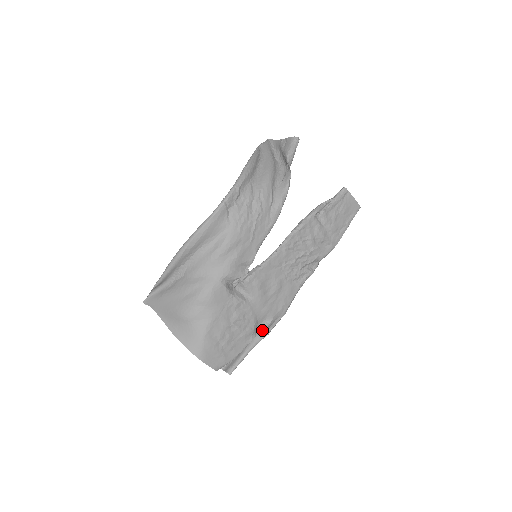
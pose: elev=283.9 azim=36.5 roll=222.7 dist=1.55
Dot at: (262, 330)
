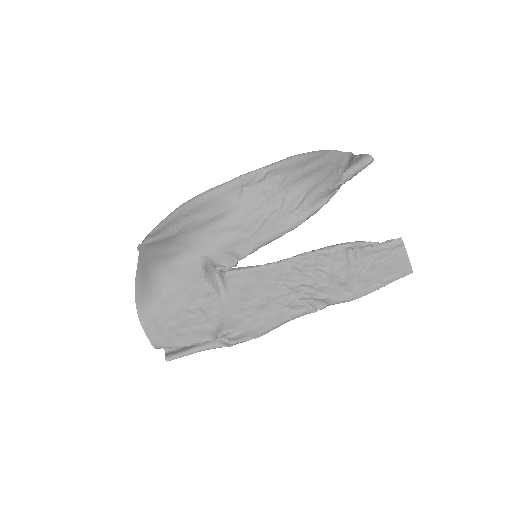
Dot at: (224, 337)
